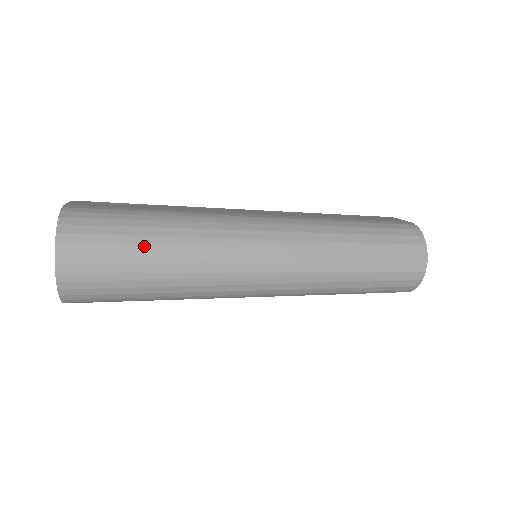
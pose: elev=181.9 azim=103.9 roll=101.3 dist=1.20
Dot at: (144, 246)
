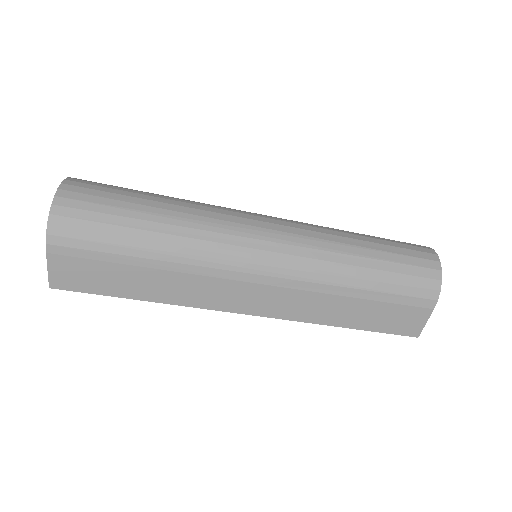
Dot at: (147, 193)
